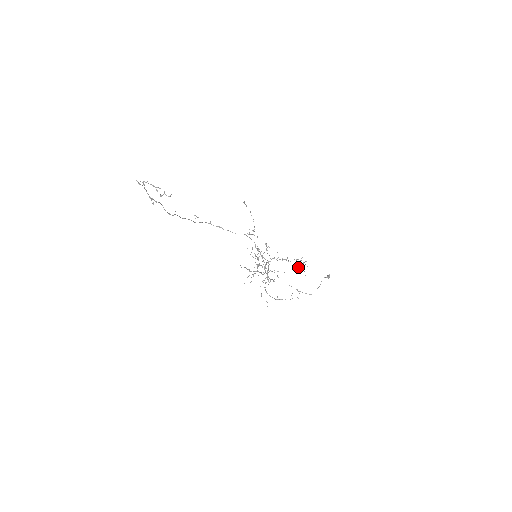
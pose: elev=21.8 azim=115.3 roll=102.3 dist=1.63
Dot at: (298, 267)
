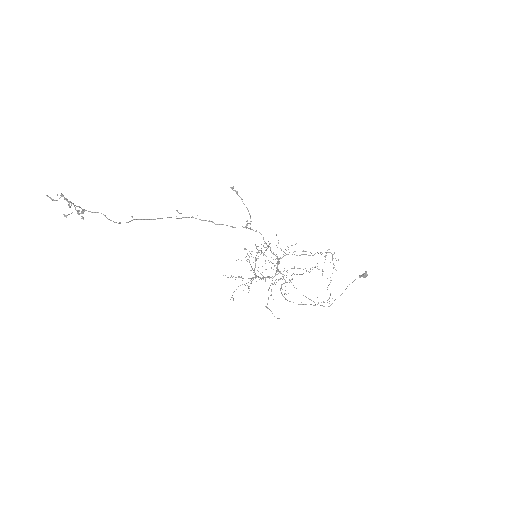
Dot at: (324, 262)
